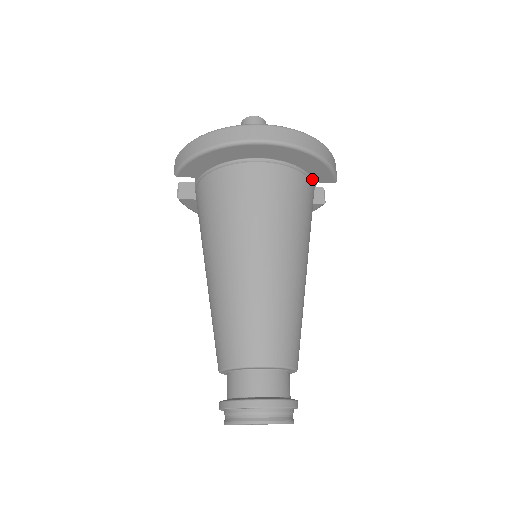
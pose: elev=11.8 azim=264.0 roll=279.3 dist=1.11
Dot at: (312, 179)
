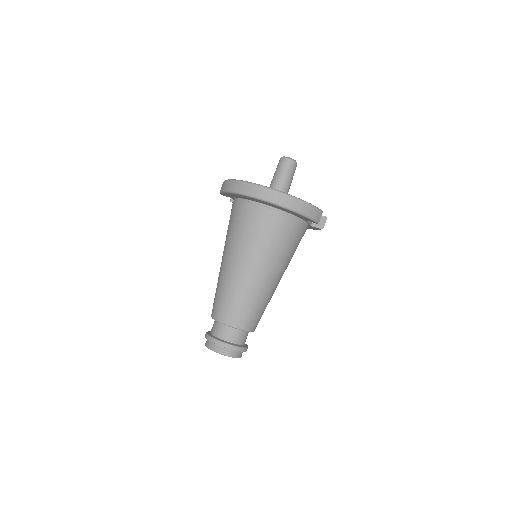
Dot at: (301, 218)
